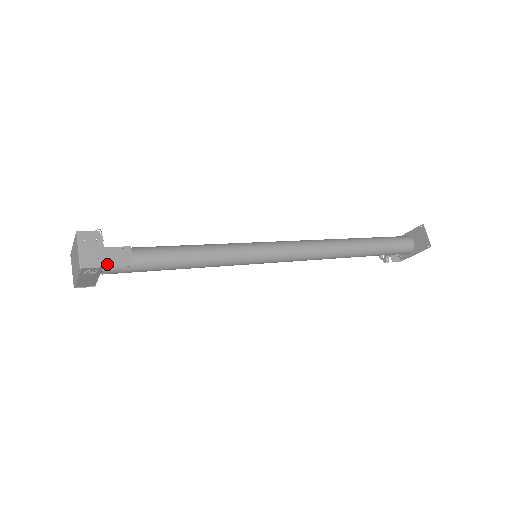
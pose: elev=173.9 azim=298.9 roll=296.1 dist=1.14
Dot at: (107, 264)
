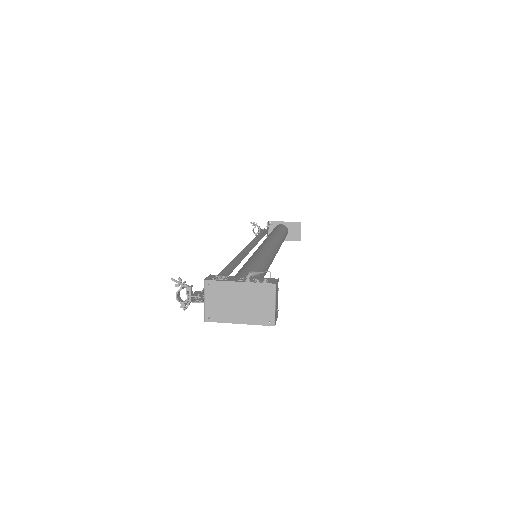
Dot at: occluded
